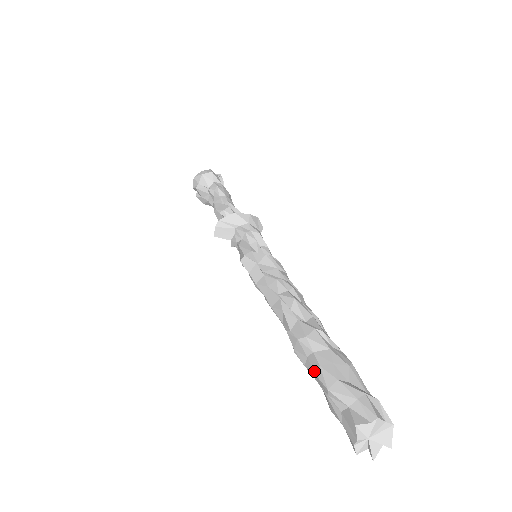
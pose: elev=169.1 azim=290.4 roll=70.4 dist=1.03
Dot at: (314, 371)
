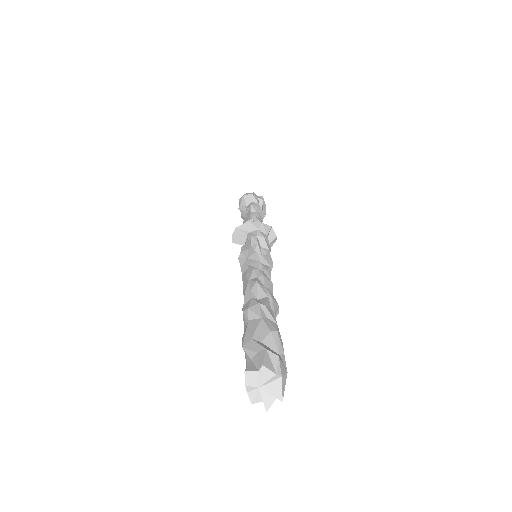
Dot at: (243, 335)
